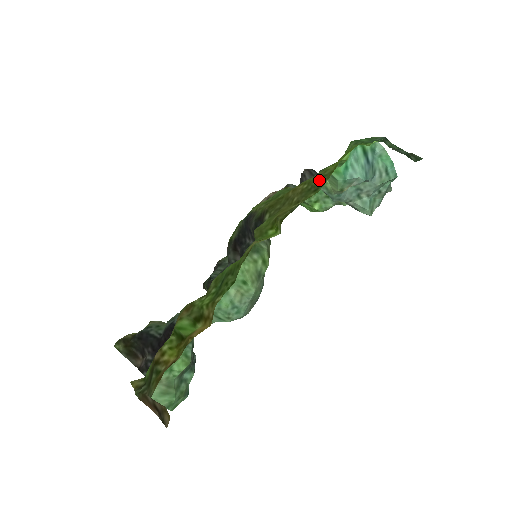
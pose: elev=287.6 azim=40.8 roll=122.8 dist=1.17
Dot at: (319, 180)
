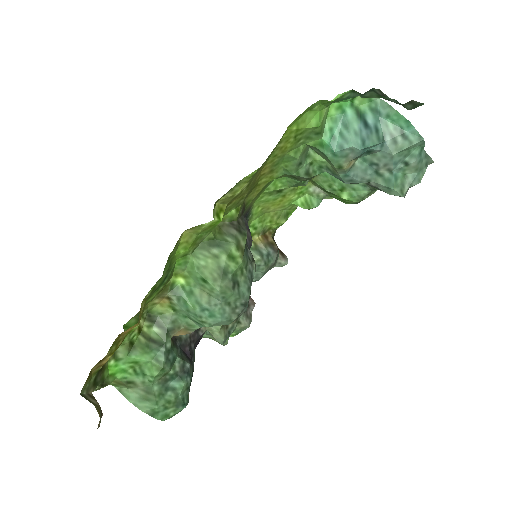
Dot at: occluded
